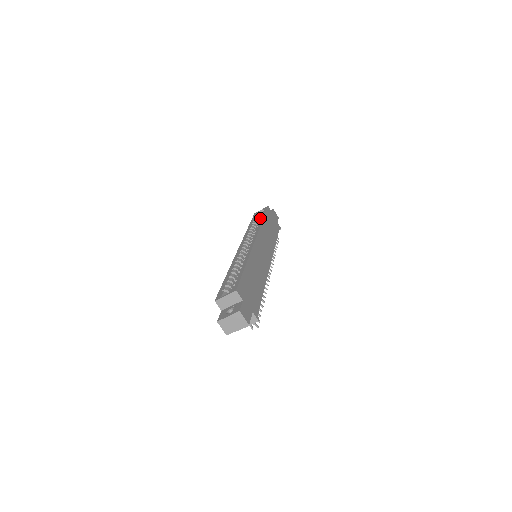
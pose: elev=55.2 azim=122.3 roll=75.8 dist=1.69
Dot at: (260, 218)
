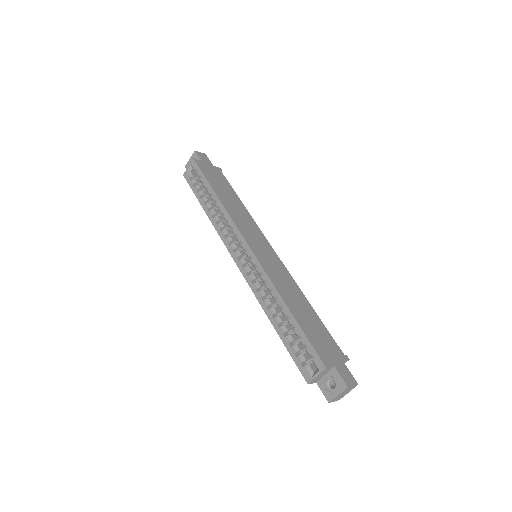
Dot at: (209, 193)
